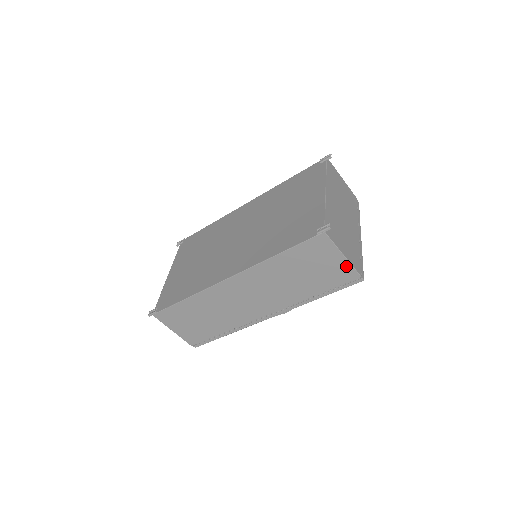
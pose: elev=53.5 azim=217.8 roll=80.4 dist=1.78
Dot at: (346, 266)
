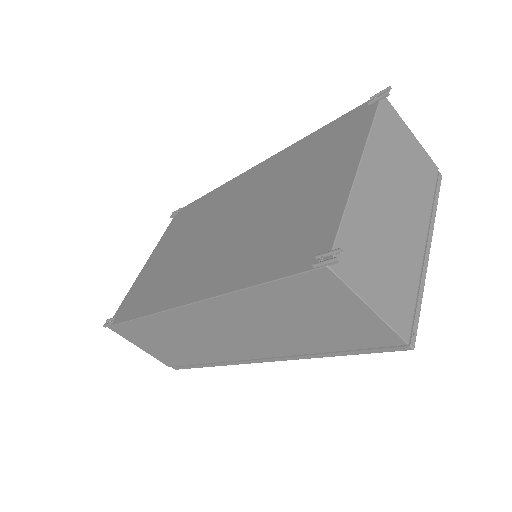
Dot at: (377, 324)
